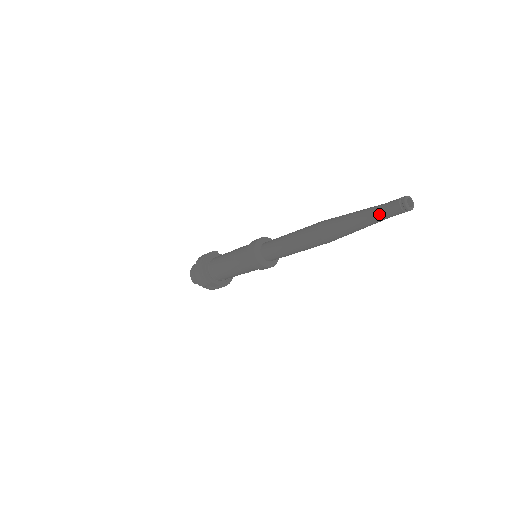
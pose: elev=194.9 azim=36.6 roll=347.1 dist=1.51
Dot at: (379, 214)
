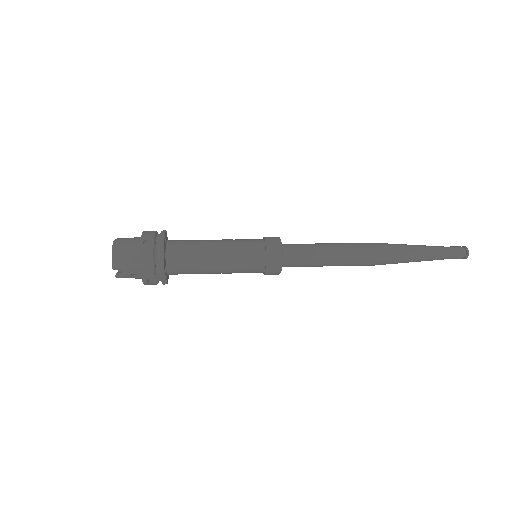
Dot at: (444, 254)
